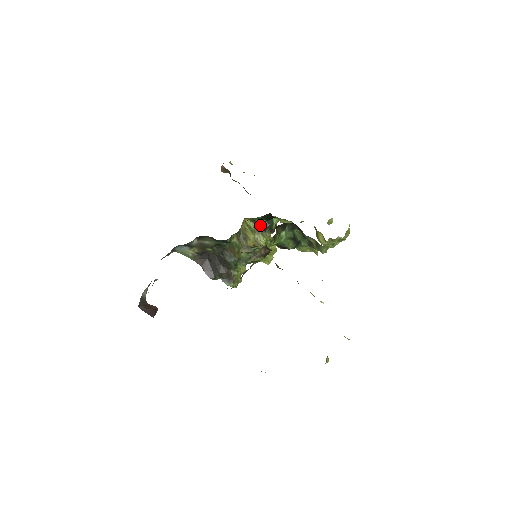
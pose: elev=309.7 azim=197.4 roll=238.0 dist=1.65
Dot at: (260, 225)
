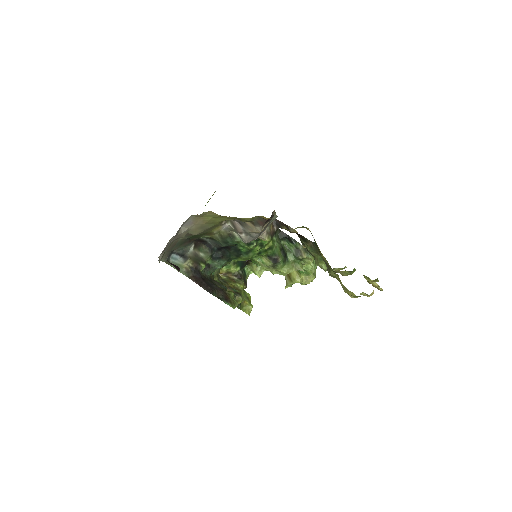
Dot at: (234, 276)
